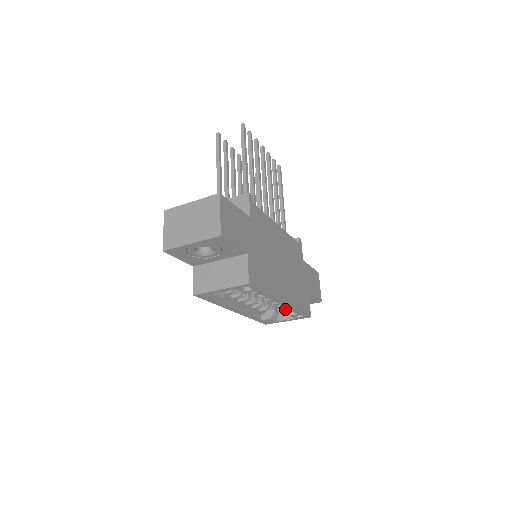
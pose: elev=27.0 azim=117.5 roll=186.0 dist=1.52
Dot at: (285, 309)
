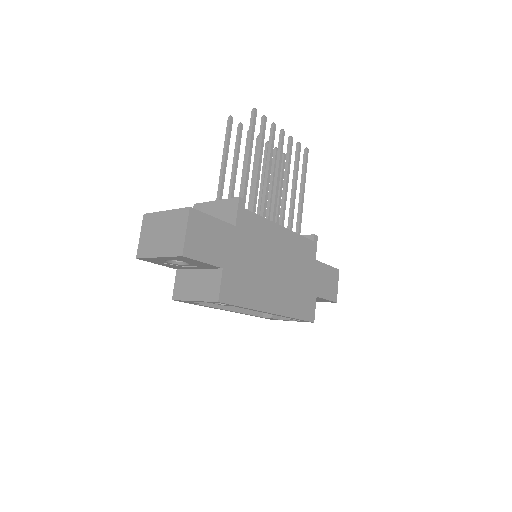
Dot at: occluded
